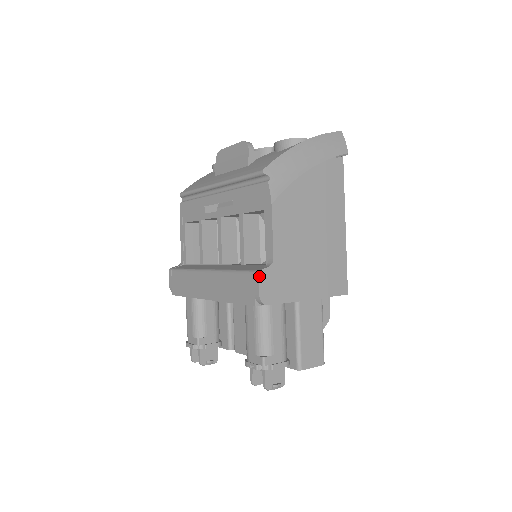
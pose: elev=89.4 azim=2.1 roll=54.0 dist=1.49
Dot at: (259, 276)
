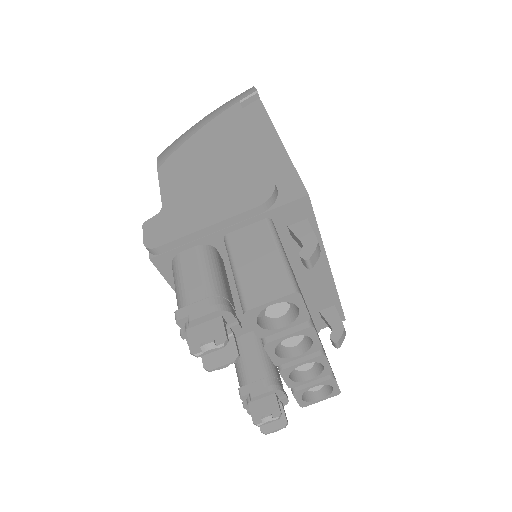
Dot at: (143, 227)
